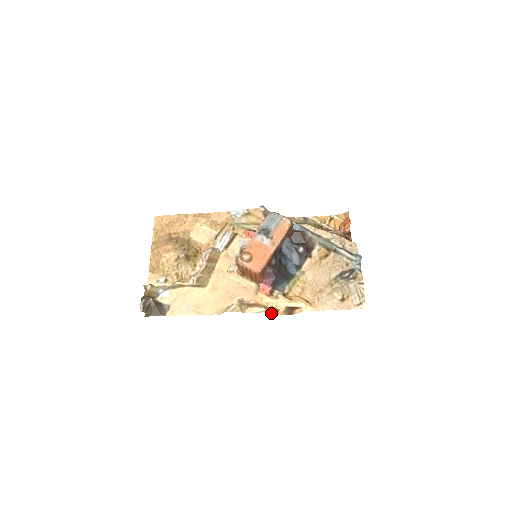
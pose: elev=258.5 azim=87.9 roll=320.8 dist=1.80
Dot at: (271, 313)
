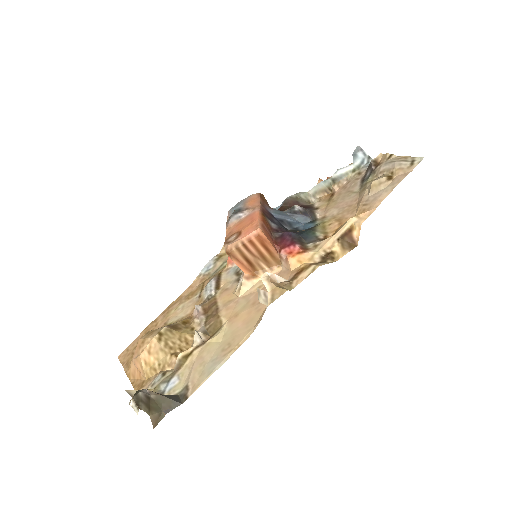
Dot at: (328, 263)
